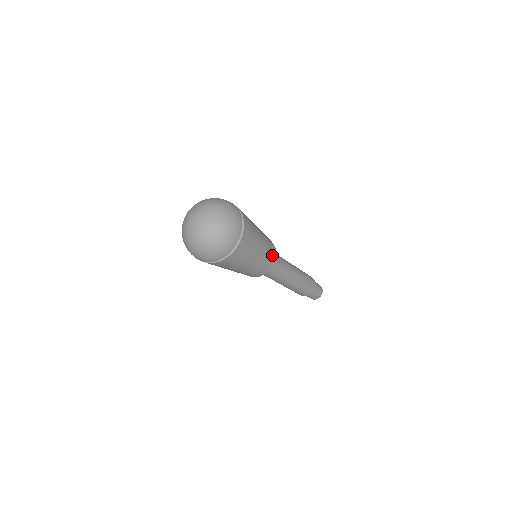
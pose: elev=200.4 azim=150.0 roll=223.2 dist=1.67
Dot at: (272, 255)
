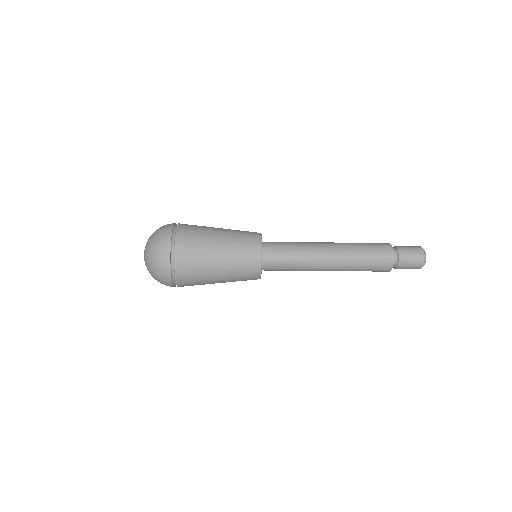
Dot at: (251, 246)
